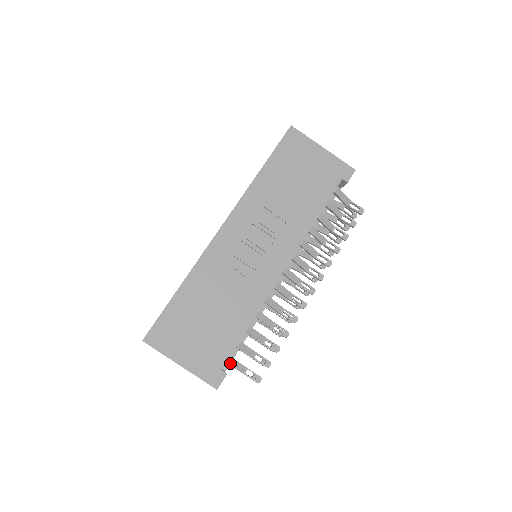
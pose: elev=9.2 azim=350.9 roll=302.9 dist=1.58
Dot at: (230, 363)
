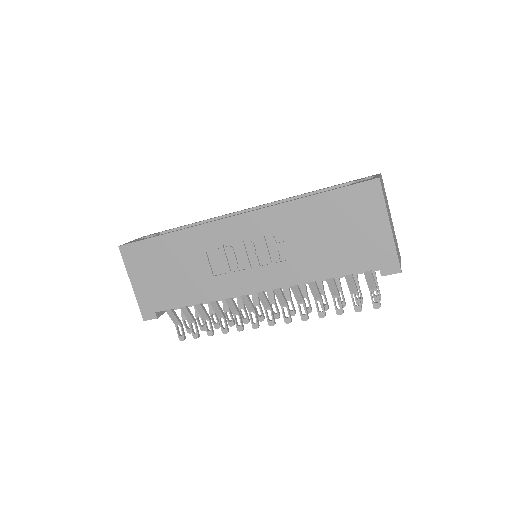
Dot at: (168, 312)
